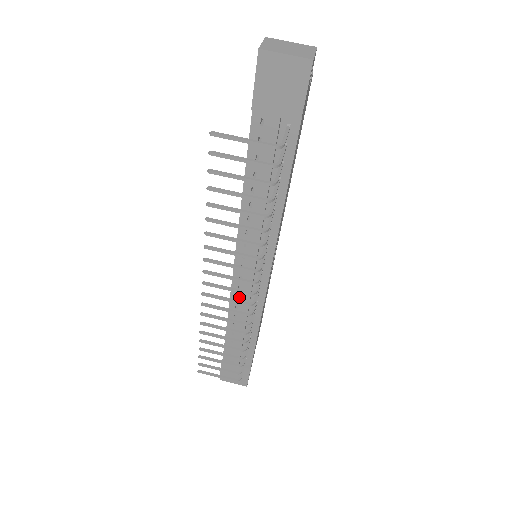
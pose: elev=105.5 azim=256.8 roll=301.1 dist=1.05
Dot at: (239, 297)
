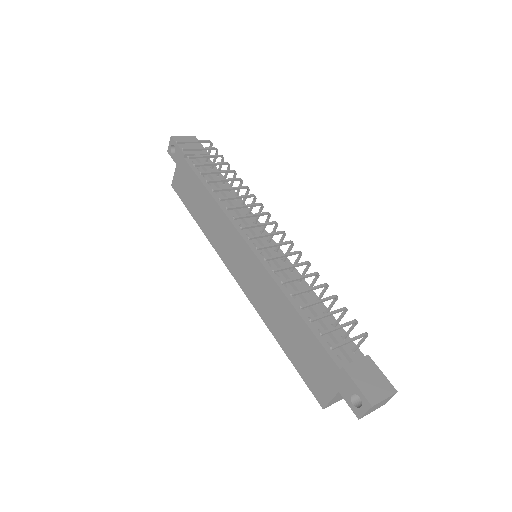
Dot at: (277, 273)
